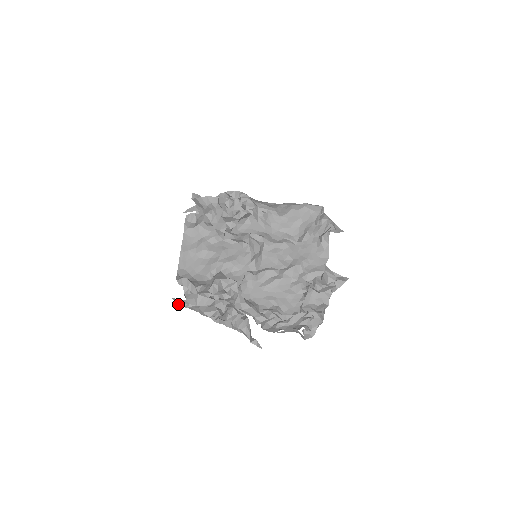
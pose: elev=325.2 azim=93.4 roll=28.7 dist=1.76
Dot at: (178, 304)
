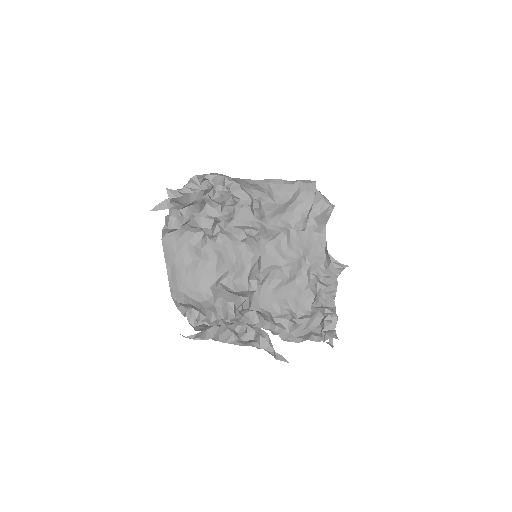
Dot at: occluded
